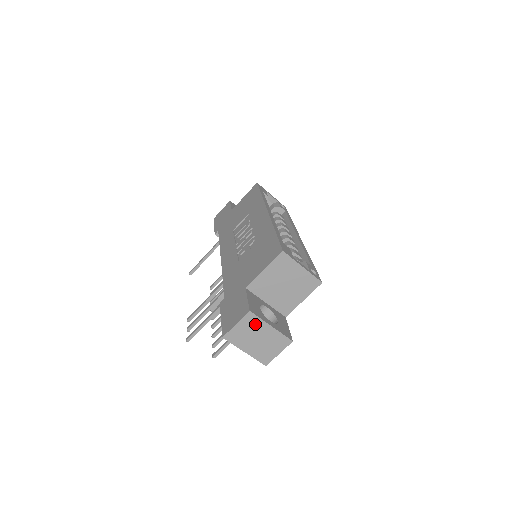
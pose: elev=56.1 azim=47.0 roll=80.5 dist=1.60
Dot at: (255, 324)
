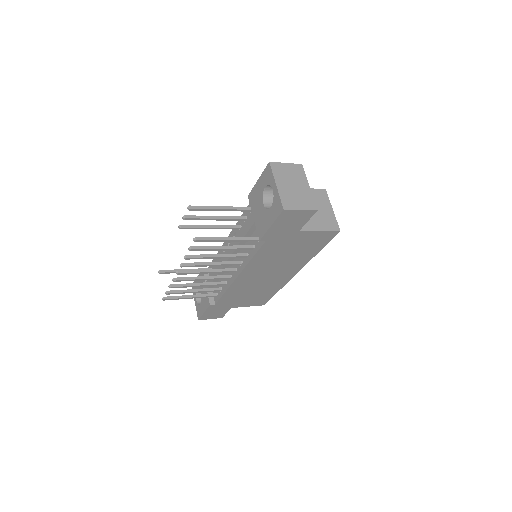
Dot at: (299, 175)
